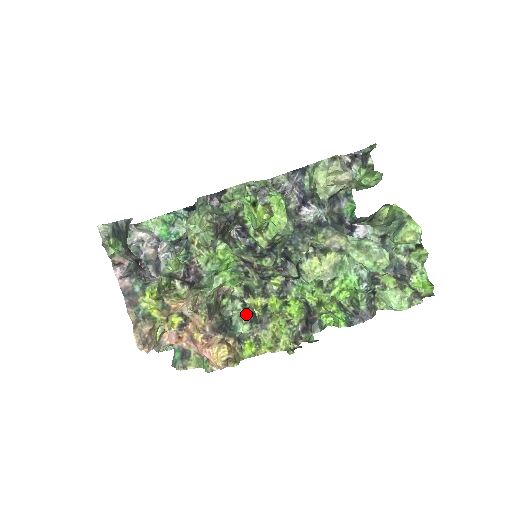
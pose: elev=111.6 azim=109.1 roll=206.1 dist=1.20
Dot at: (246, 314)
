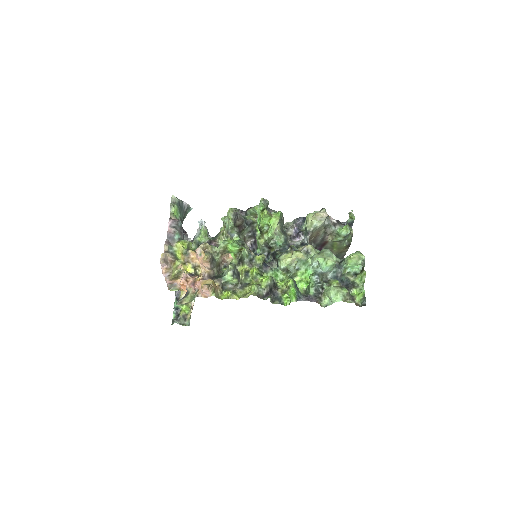
Dot at: (233, 265)
